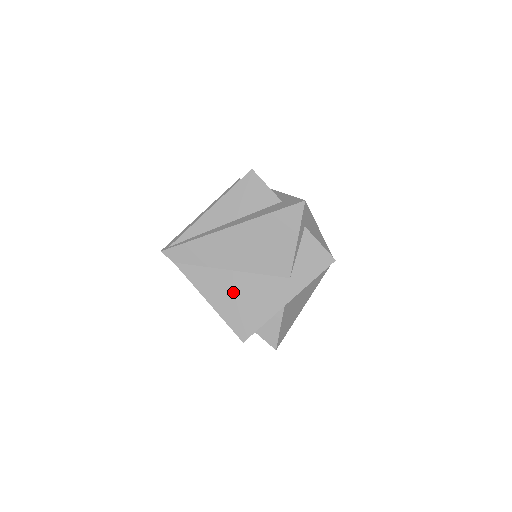
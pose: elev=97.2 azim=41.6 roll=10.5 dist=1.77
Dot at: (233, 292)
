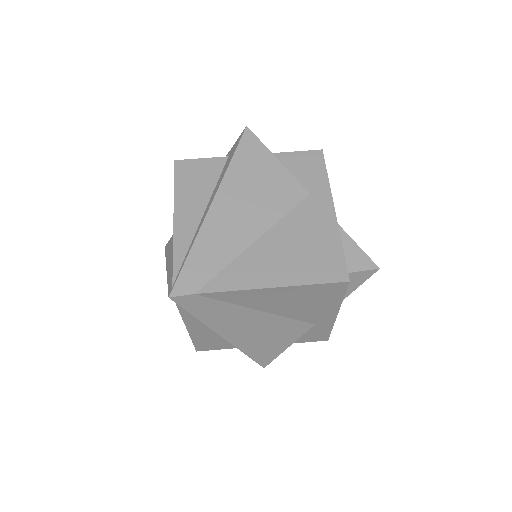
Dot at: (282, 254)
